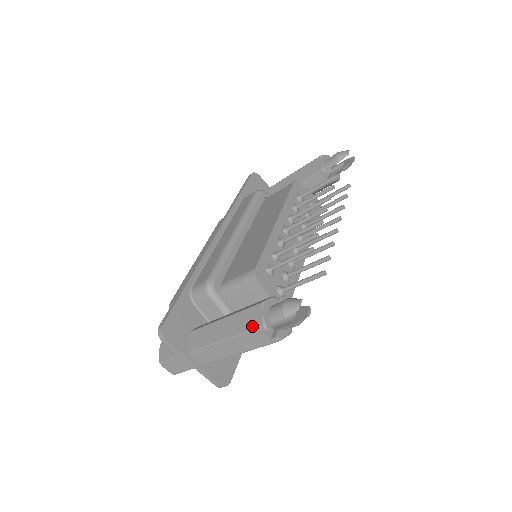
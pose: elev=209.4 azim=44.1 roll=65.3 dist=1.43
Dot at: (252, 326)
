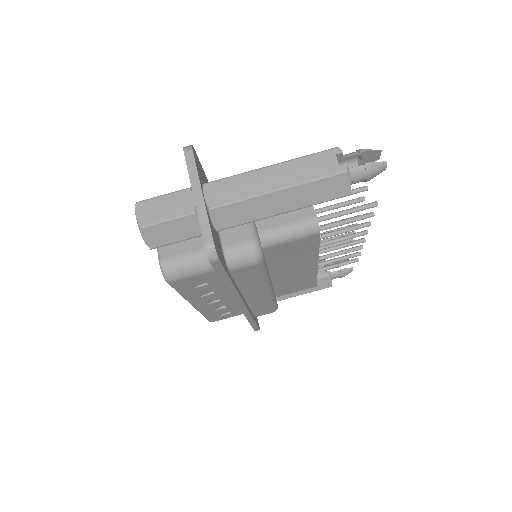
Dot at: (322, 151)
